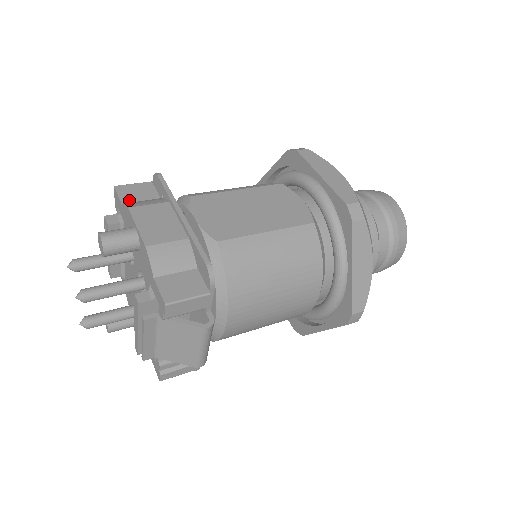
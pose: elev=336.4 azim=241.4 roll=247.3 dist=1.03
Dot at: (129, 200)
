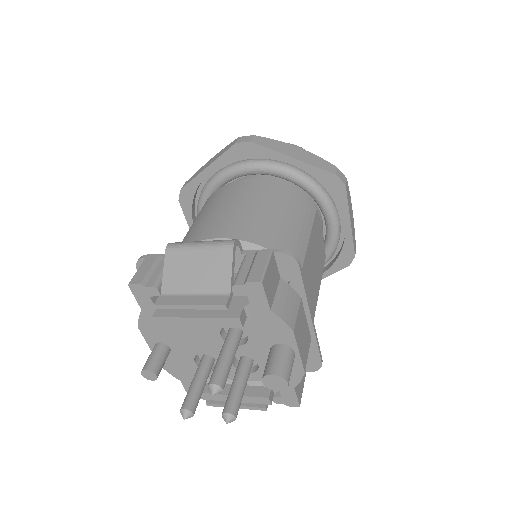
Dot at: (272, 300)
